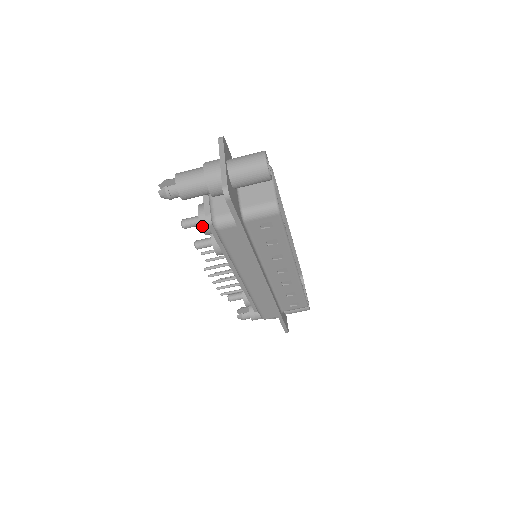
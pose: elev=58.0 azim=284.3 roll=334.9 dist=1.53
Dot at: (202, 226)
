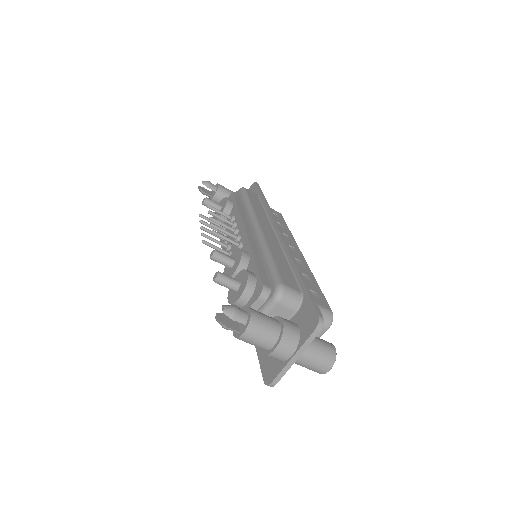
Dot at: (231, 304)
